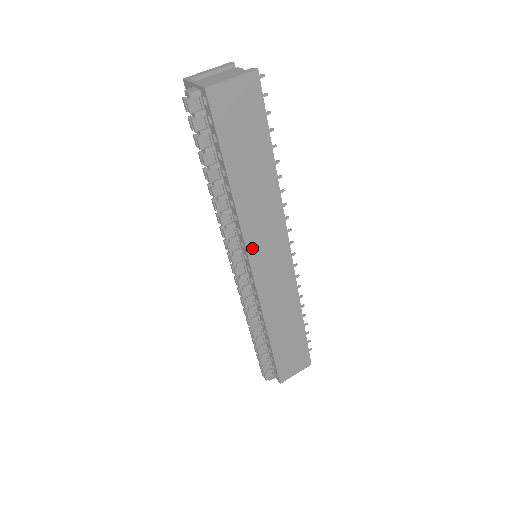
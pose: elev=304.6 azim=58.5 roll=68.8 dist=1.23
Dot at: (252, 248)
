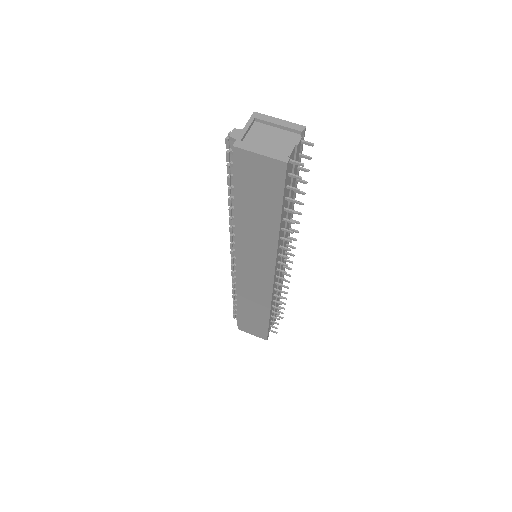
Dot at: (241, 254)
